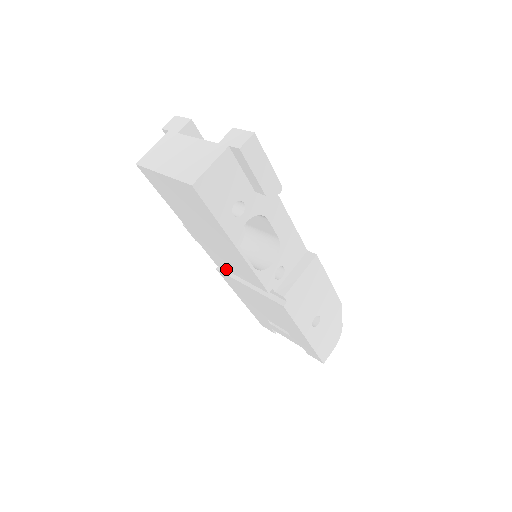
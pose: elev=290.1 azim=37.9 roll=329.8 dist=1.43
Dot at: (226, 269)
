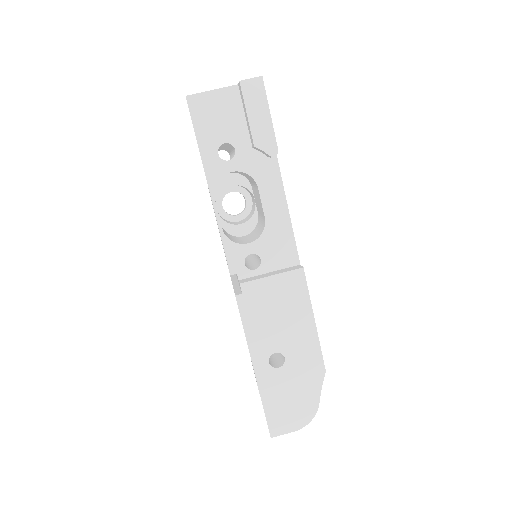
Dot at: occluded
